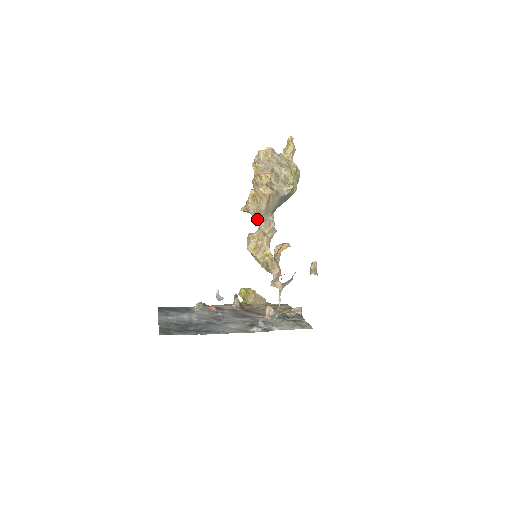
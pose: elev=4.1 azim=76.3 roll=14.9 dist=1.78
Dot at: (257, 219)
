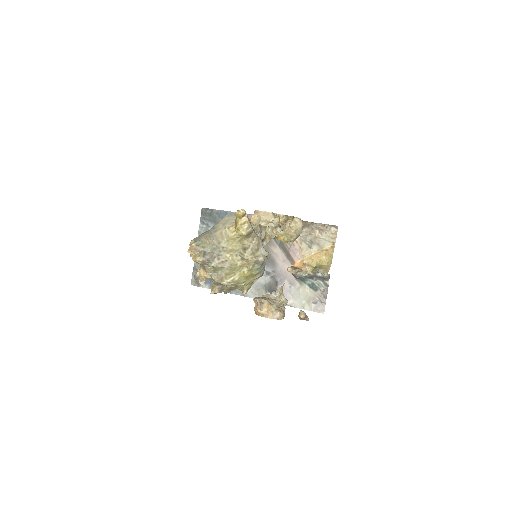
Dot at: occluded
